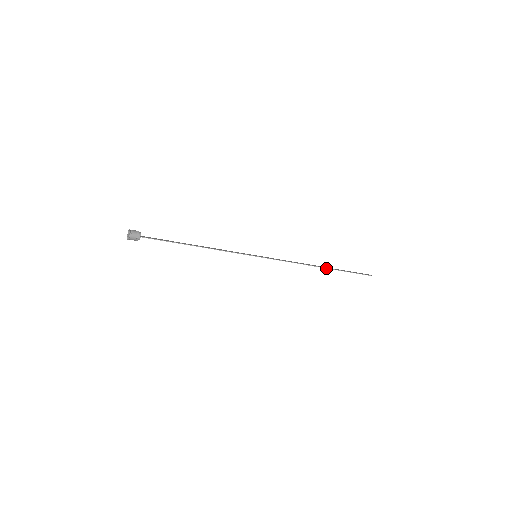
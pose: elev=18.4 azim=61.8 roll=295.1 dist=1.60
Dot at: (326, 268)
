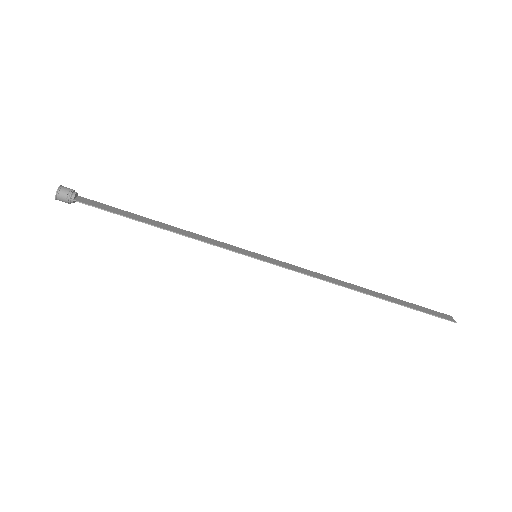
Dot at: (372, 295)
